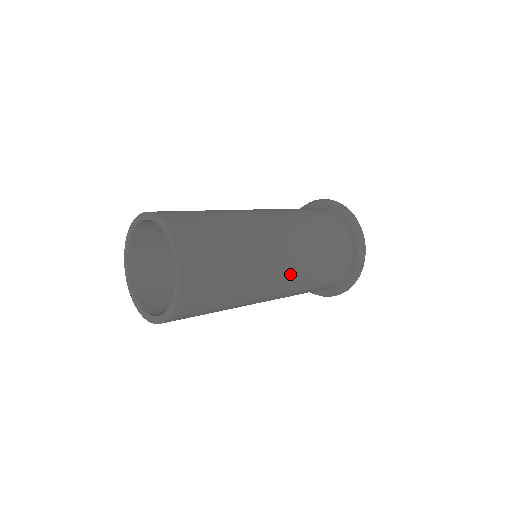
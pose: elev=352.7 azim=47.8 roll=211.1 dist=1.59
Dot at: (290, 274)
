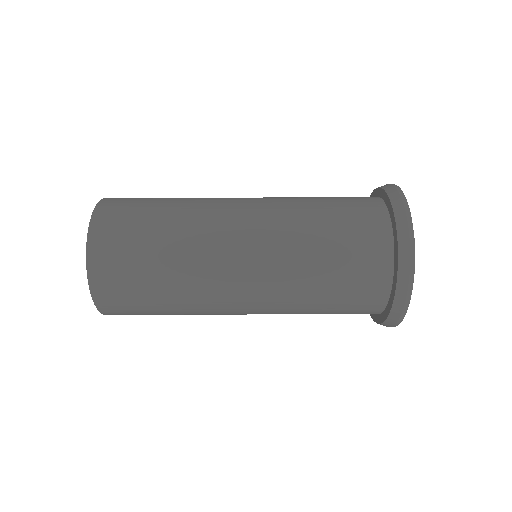
Dot at: occluded
